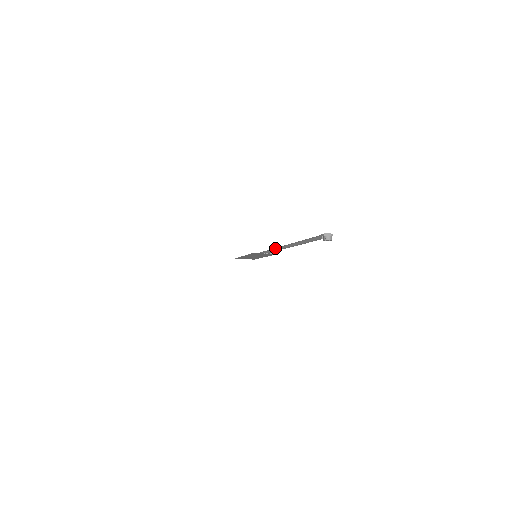
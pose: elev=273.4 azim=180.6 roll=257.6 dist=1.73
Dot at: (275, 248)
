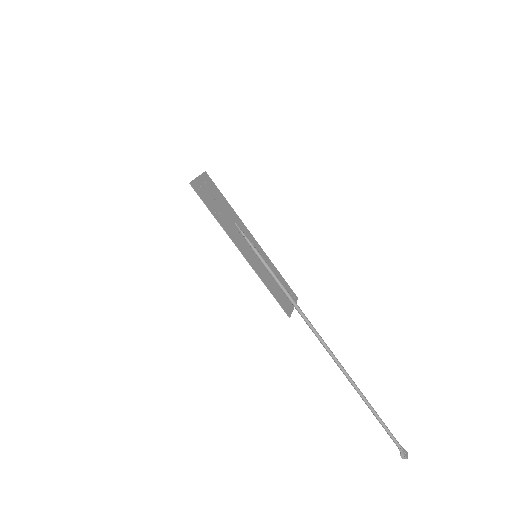
Dot at: (323, 342)
